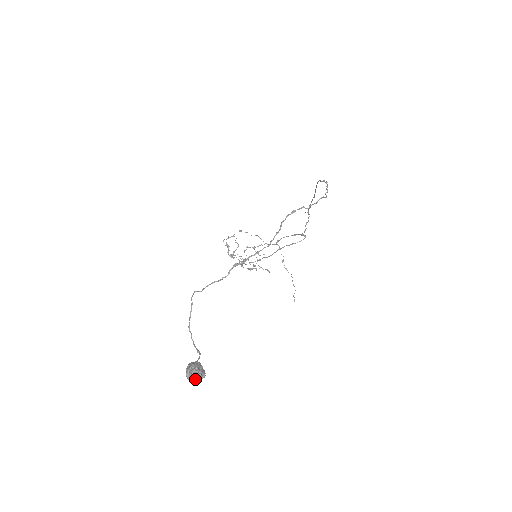
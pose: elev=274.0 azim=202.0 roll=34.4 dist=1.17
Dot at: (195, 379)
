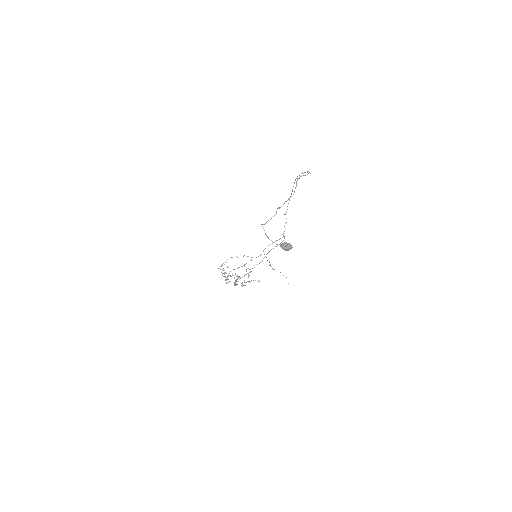
Dot at: (287, 250)
